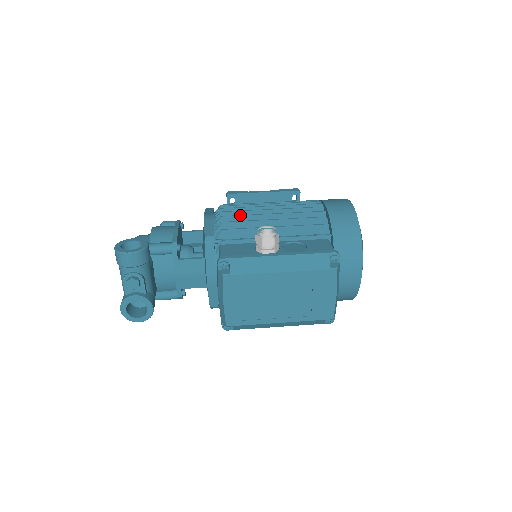
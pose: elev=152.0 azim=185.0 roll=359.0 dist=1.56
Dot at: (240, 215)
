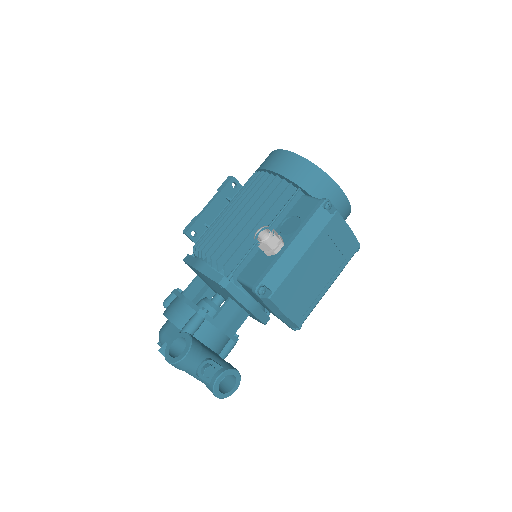
Dot at: (223, 241)
